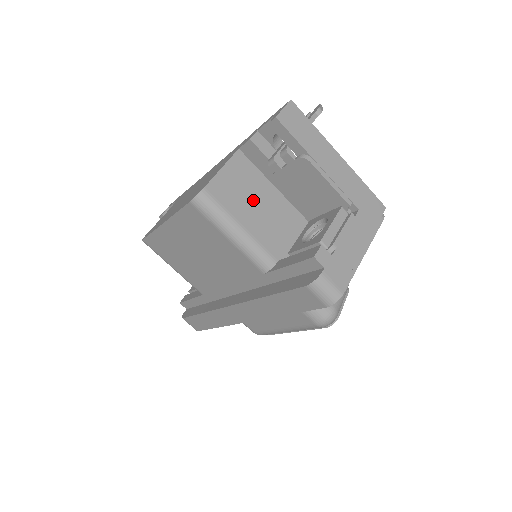
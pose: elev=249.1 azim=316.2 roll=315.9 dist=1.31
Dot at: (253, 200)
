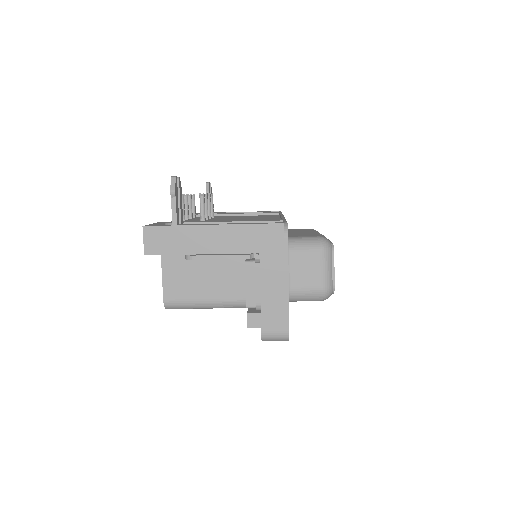
Dot at: (199, 274)
